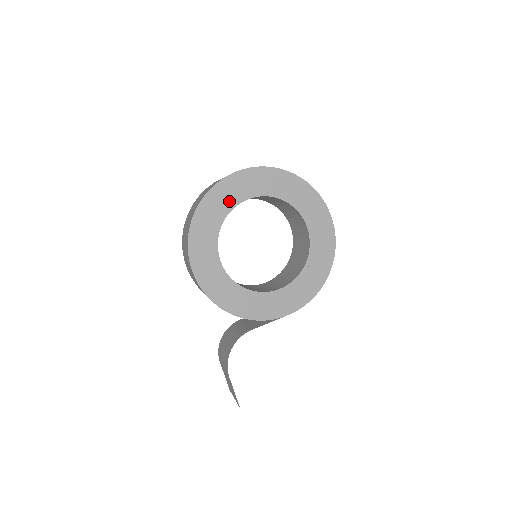
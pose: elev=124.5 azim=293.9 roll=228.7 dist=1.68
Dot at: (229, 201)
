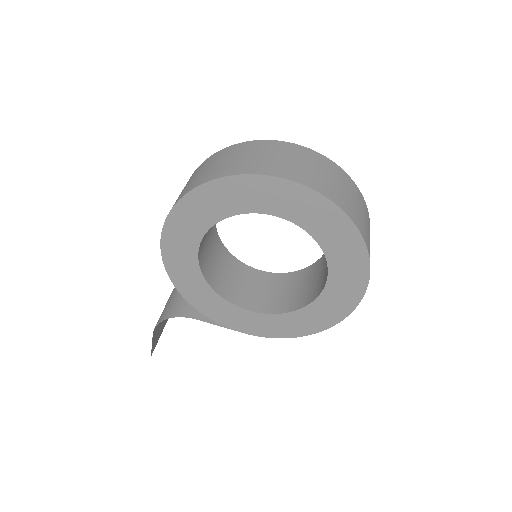
Dot at: (247, 203)
